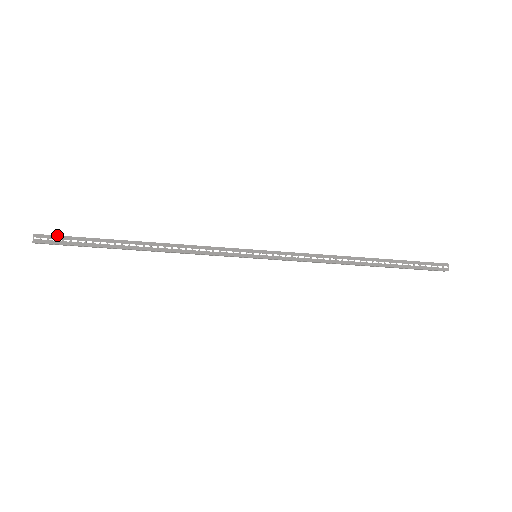
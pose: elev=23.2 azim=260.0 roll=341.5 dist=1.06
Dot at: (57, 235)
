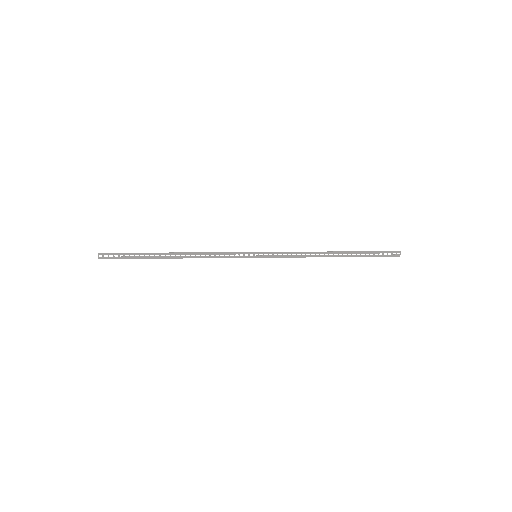
Dot at: (114, 253)
